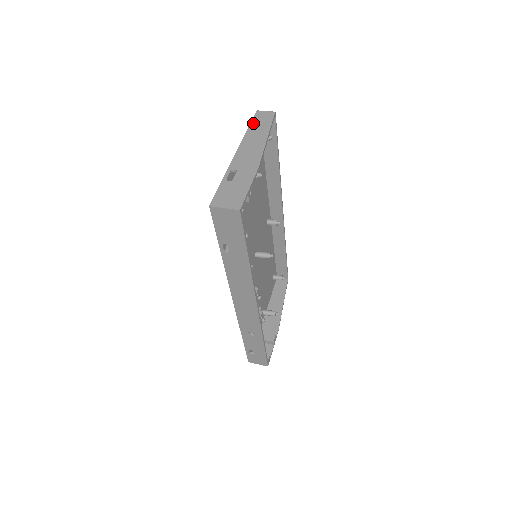
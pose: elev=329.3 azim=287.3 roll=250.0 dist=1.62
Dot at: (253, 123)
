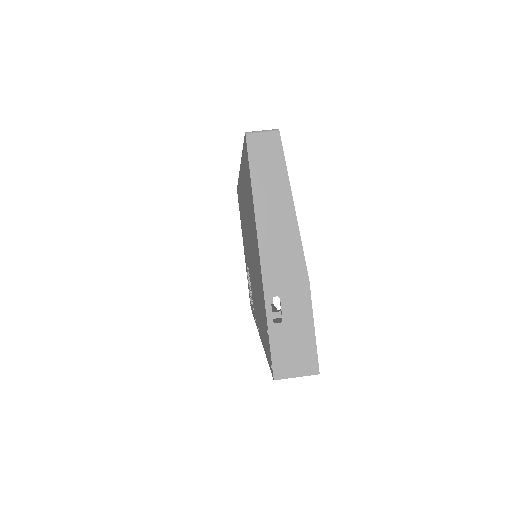
Dot at: (254, 173)
